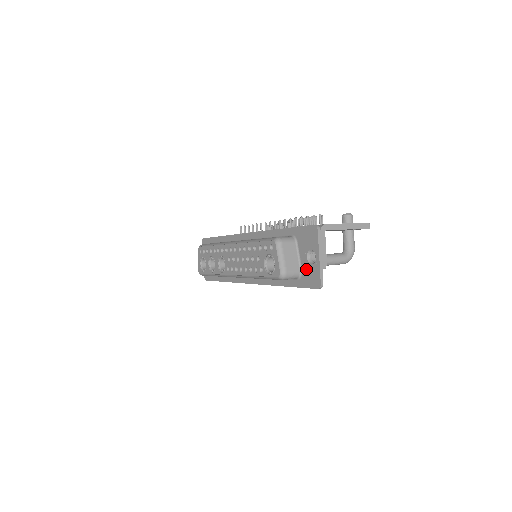
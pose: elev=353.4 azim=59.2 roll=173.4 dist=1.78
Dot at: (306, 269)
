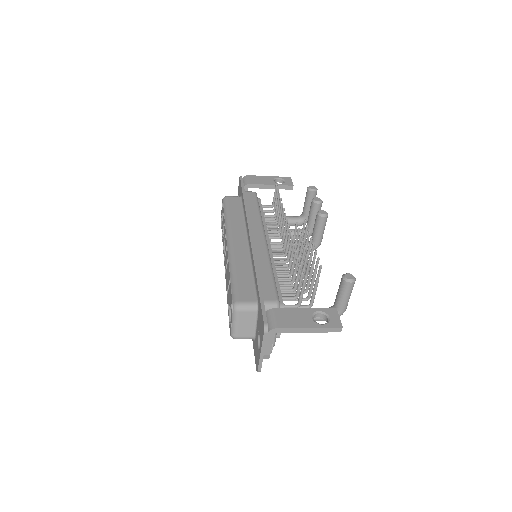
Dot at: (256, 343)
